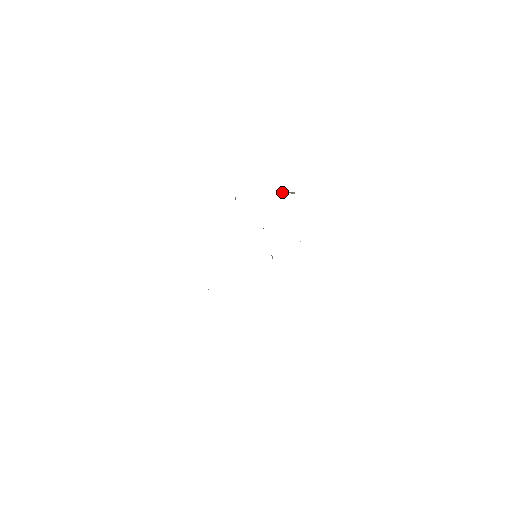
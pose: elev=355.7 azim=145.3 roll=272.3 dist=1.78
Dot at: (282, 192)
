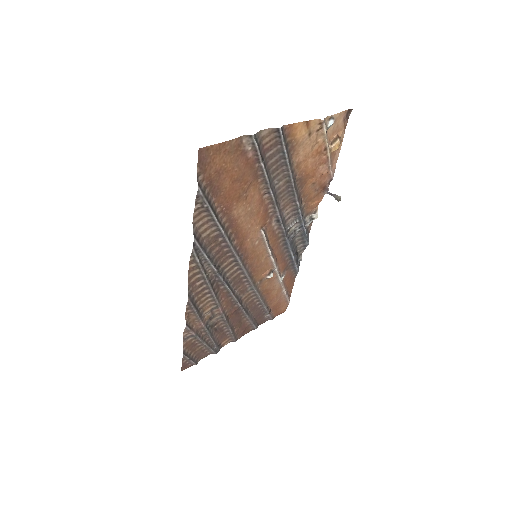
Dot at: (328, 192)
